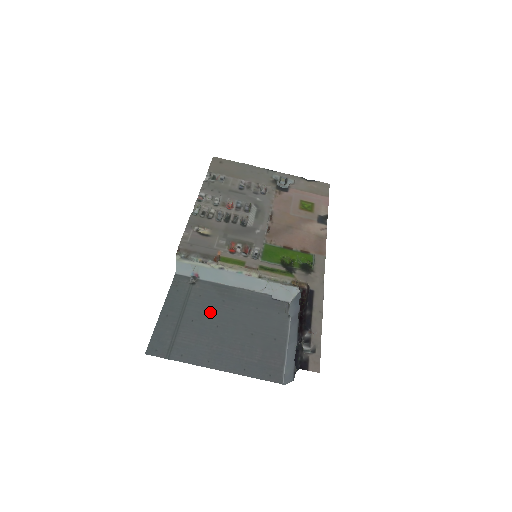
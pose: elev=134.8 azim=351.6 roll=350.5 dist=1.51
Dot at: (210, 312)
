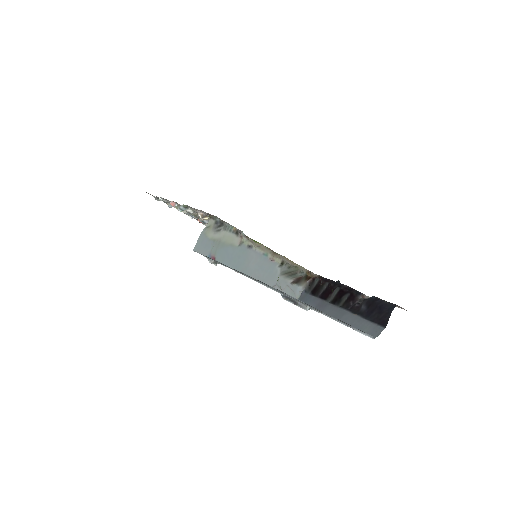
Dot at: occluded
